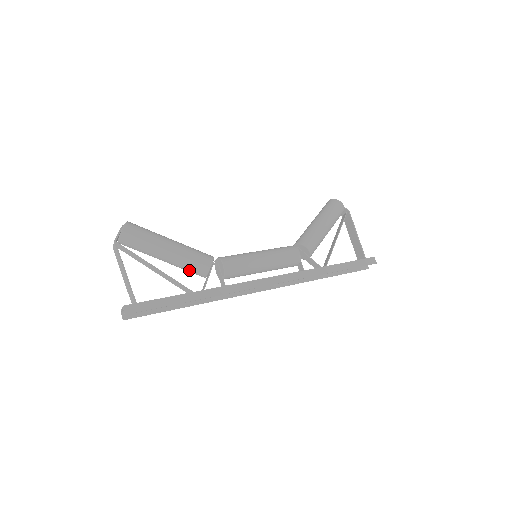
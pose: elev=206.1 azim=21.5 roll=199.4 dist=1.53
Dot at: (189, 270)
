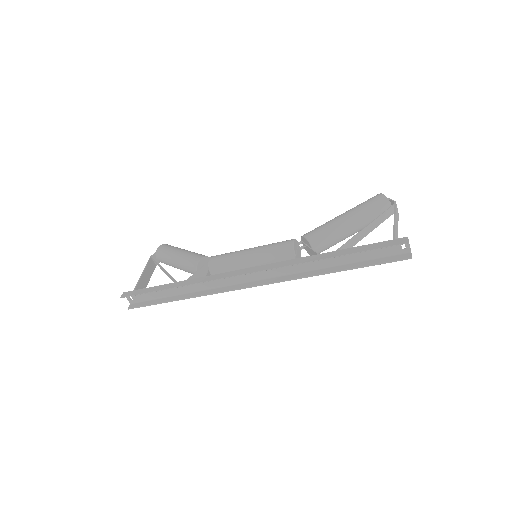
Dot at: (189, 271)
